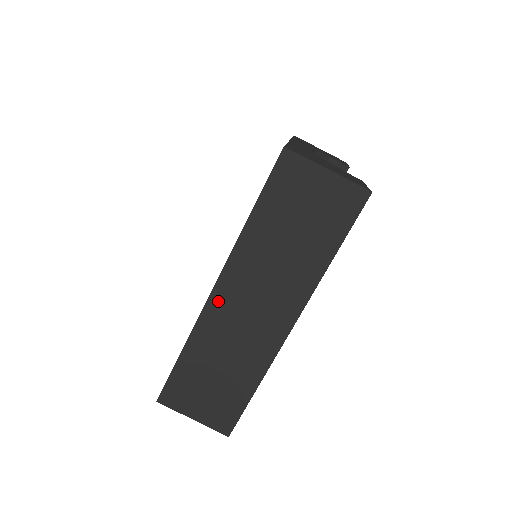
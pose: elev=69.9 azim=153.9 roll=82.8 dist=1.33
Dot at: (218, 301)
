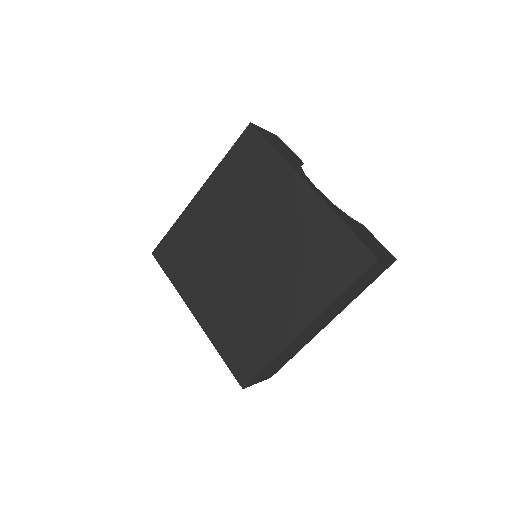
Dot at: (303, 334)
